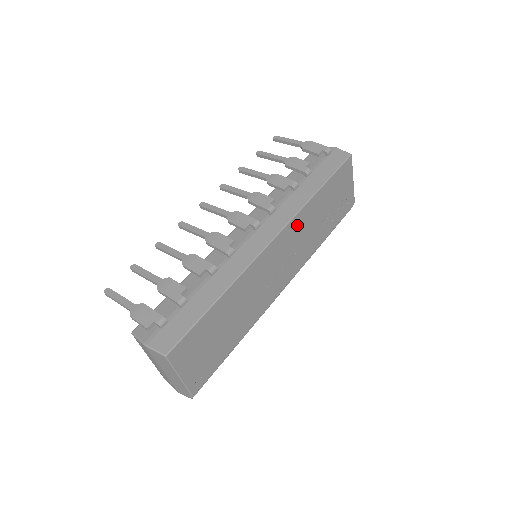
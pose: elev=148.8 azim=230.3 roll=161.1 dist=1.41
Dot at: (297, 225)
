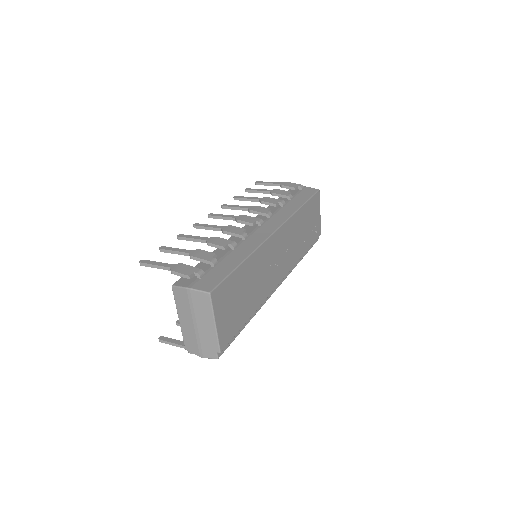
Dot at: (290, 228)
